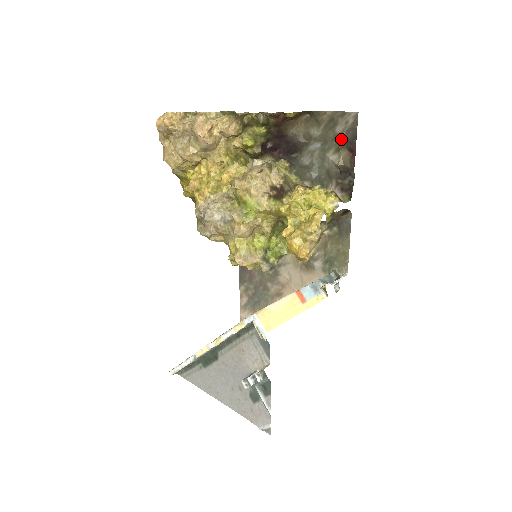
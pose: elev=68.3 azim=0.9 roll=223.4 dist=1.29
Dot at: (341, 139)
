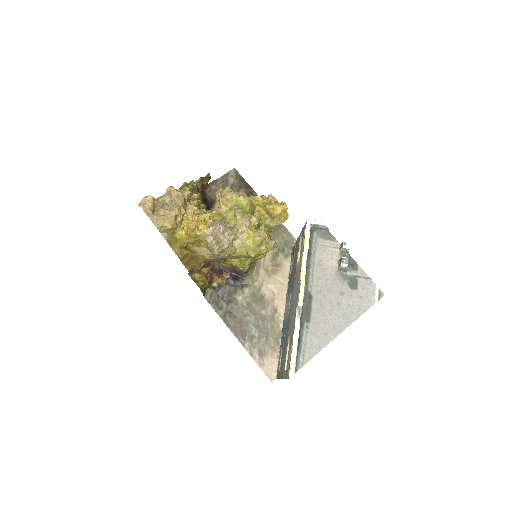
Dot at: (236, 185)
